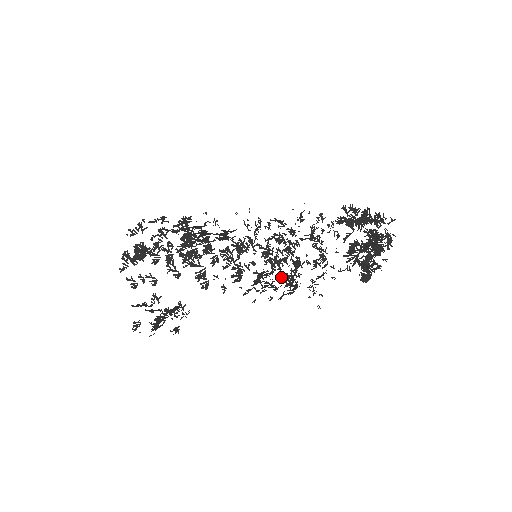
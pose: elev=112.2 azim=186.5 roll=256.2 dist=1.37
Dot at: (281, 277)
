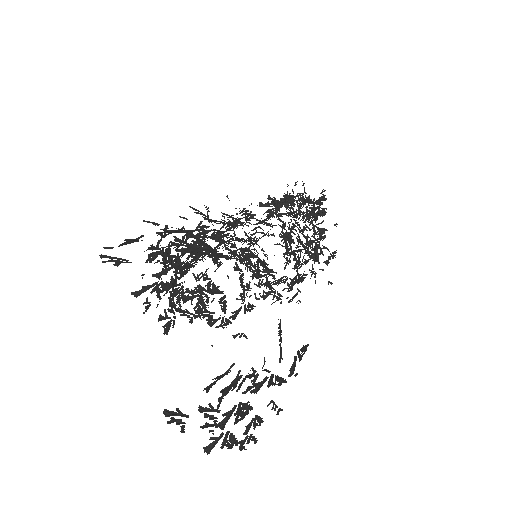
Dot at: (300, 255)
